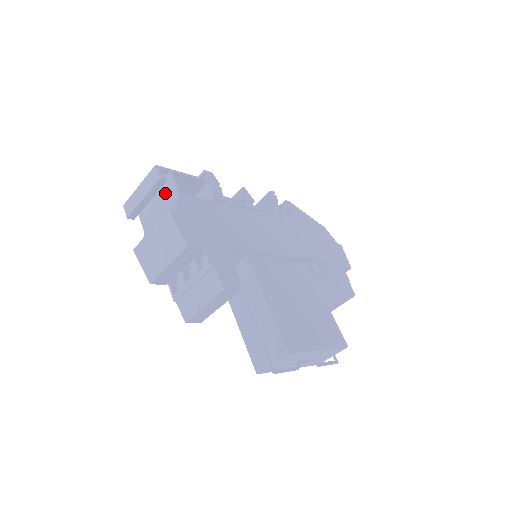
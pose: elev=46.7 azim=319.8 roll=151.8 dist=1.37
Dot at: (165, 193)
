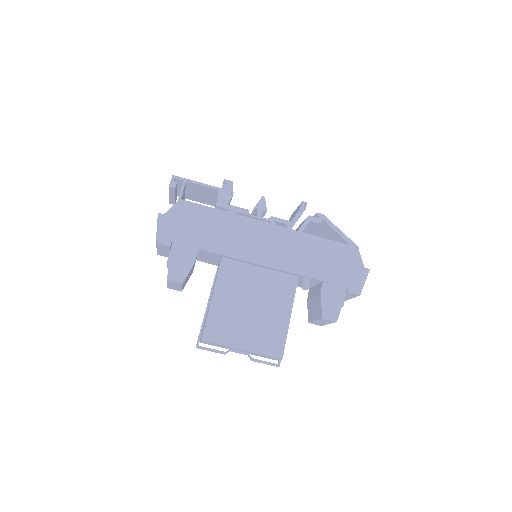
Dot at: occluded
